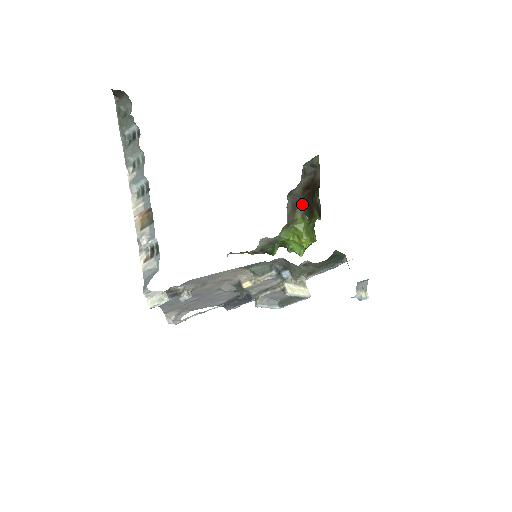
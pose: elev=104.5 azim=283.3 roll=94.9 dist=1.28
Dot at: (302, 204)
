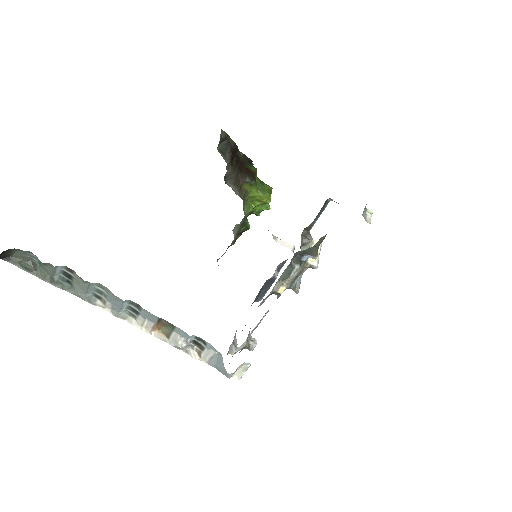
Dot at: (240, 175)
